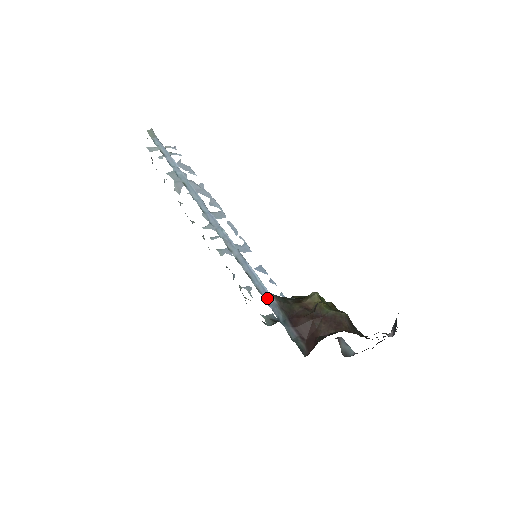
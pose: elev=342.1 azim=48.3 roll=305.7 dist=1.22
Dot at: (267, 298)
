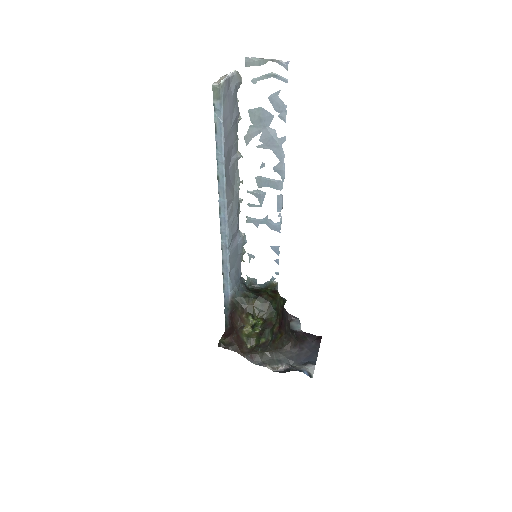
Dot at: (226, 294)
